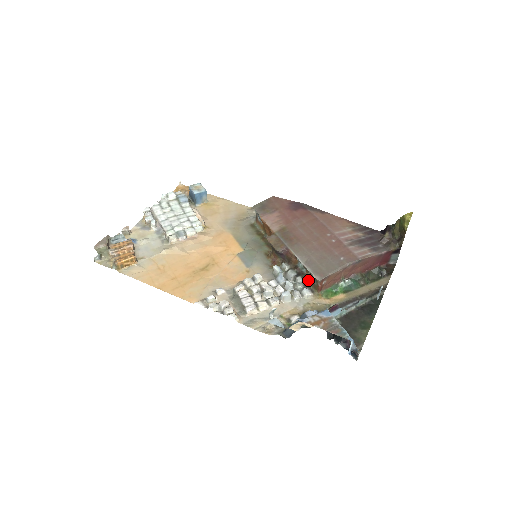
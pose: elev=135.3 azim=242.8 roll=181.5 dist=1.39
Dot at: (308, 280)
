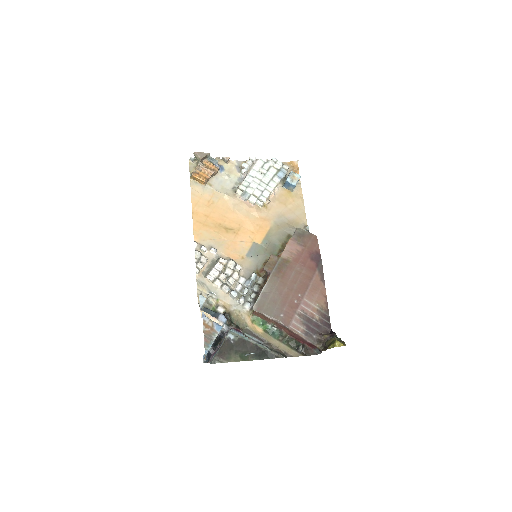
Dot at: occluded
